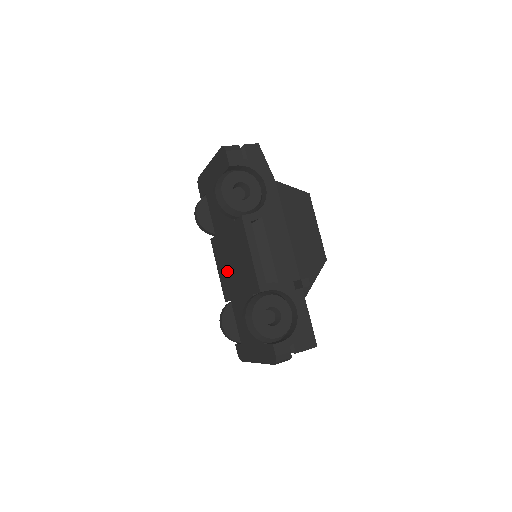
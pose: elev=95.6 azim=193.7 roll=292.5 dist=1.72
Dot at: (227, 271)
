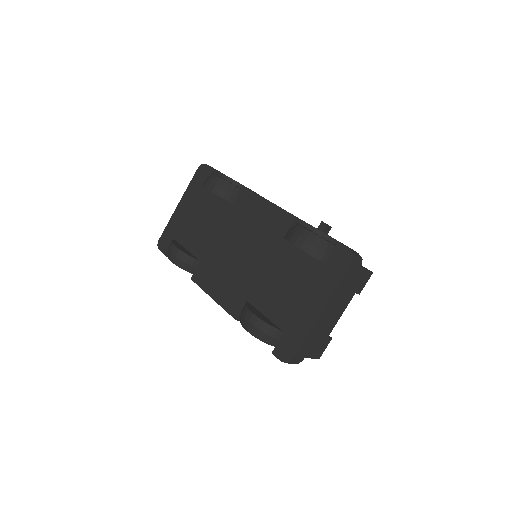
Dot at: (231, 272)
